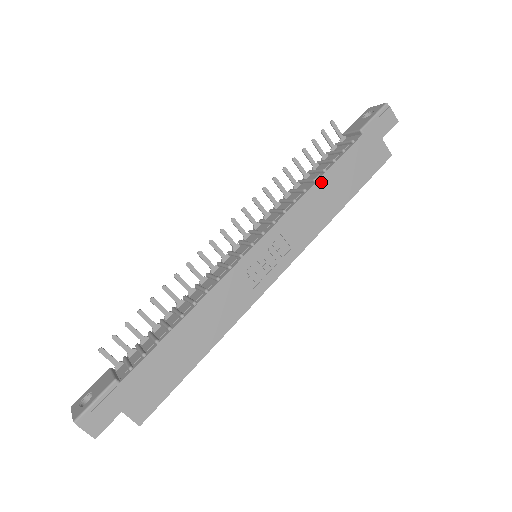
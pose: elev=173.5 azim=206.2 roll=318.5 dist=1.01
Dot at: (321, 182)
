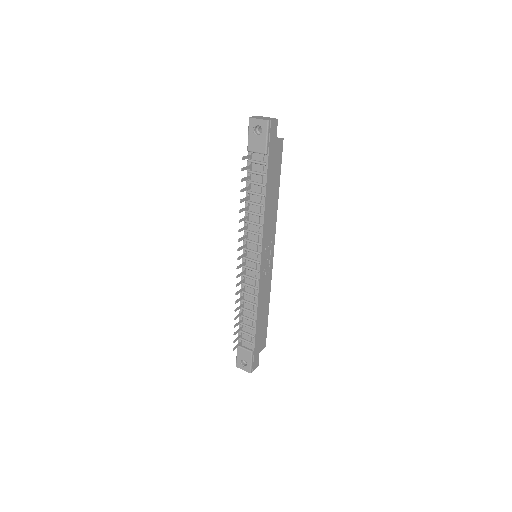
Dot at: (266, 203)
